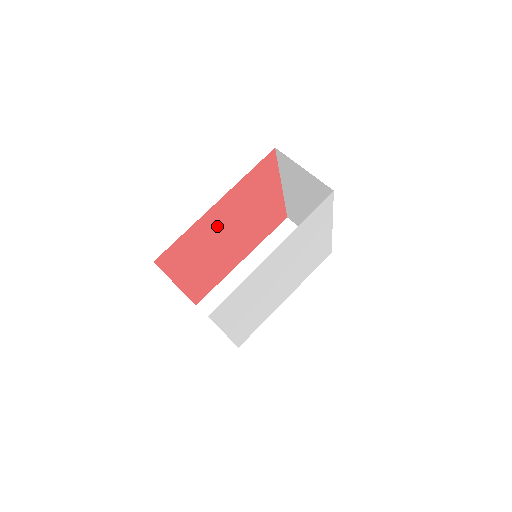
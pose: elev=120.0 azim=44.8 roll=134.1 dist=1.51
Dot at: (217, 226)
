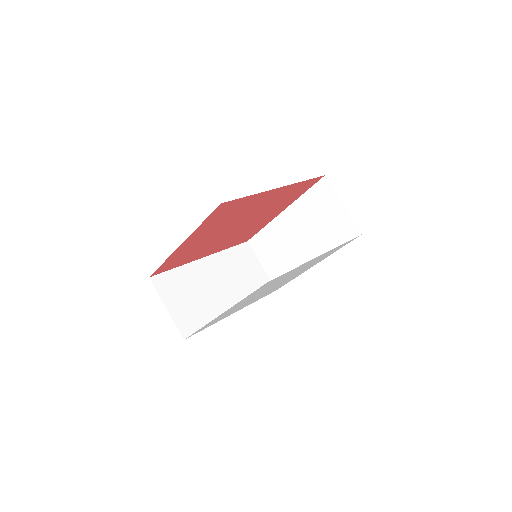
Dot at: (252, 209)
